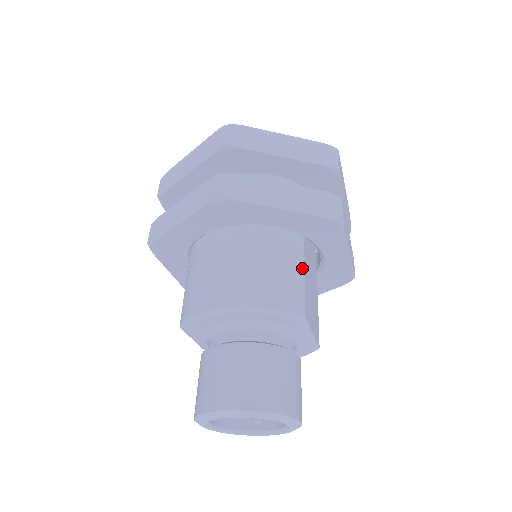
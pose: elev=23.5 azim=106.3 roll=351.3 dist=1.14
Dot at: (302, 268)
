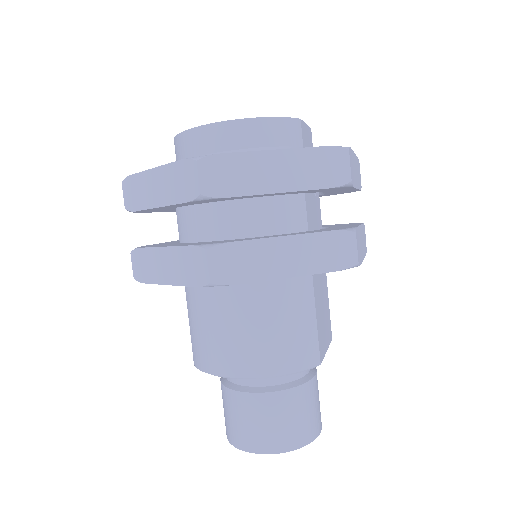
Dot at: (313, 310)
